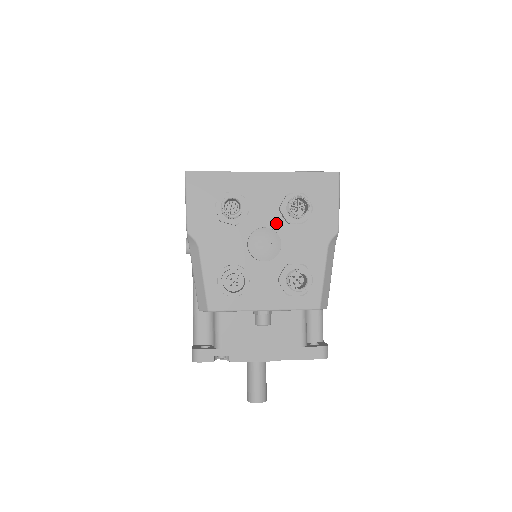
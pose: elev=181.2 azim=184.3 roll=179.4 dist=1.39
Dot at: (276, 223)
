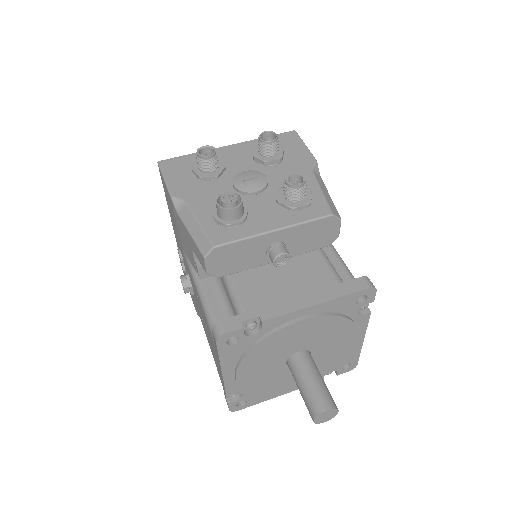
Dot at: (255, 170)
